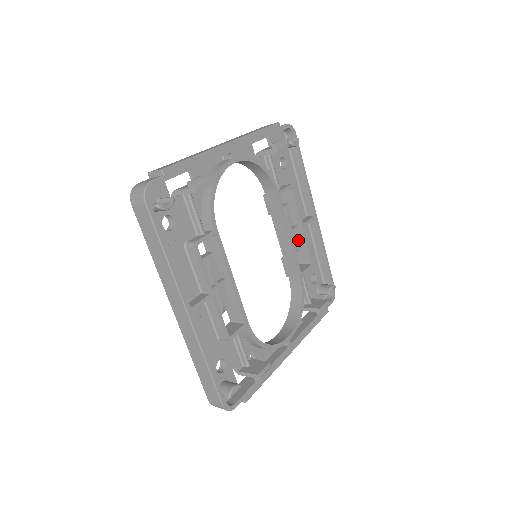
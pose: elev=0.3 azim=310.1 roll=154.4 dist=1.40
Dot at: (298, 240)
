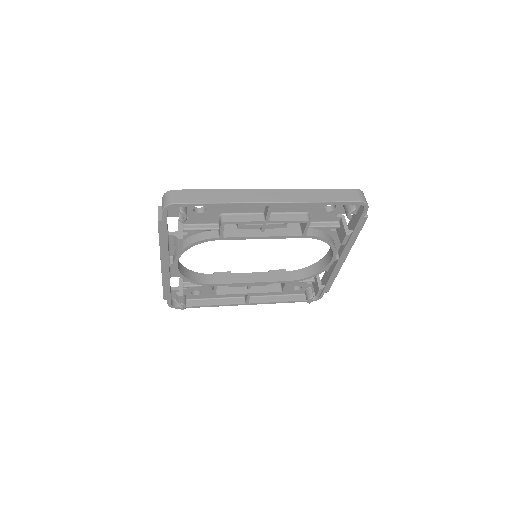
Dot at: (279, 216)
